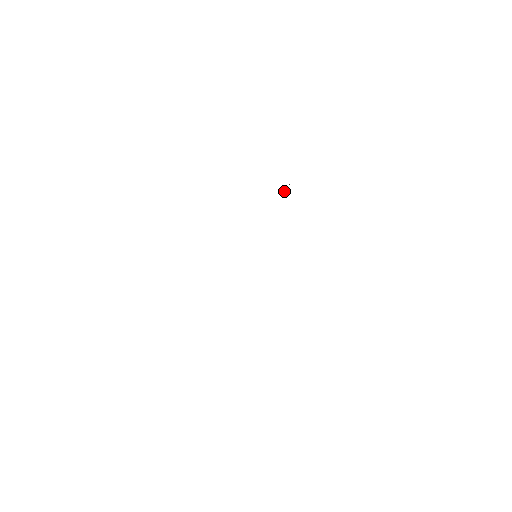
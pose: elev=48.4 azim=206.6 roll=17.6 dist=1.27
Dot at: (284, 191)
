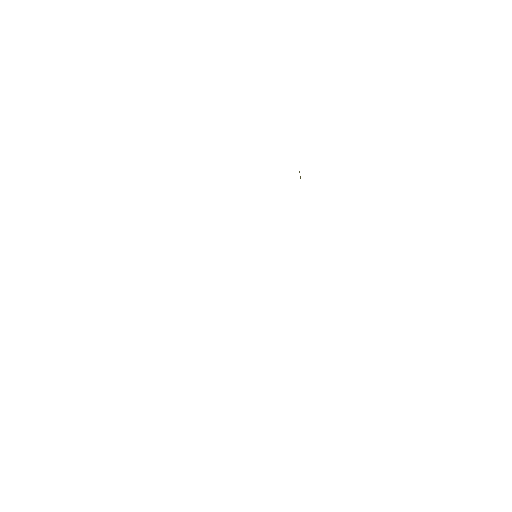
Dot at: occluded
